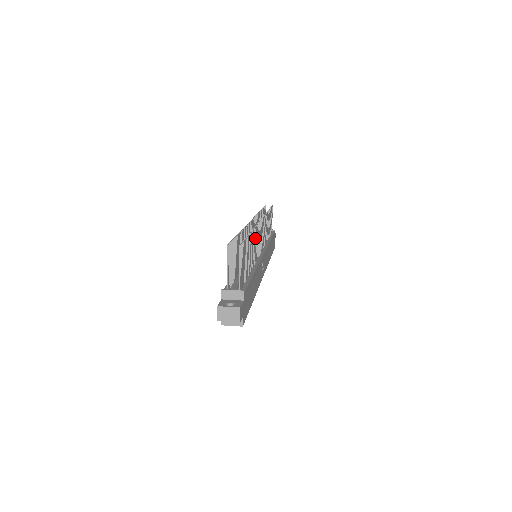
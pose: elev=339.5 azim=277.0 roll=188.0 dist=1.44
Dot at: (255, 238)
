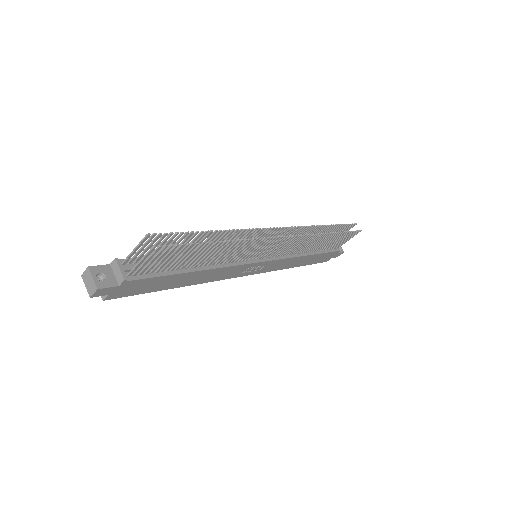
Dot at: (241, 247)
